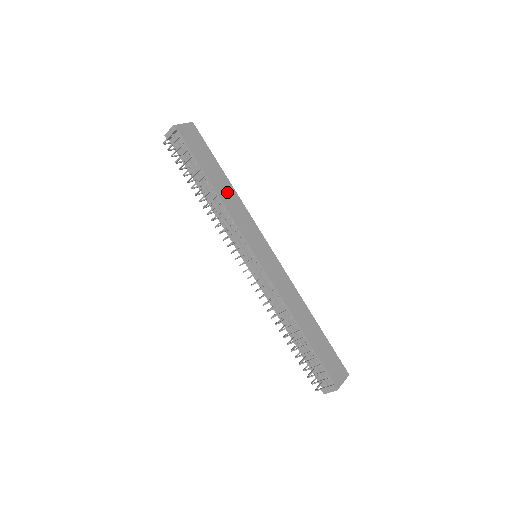
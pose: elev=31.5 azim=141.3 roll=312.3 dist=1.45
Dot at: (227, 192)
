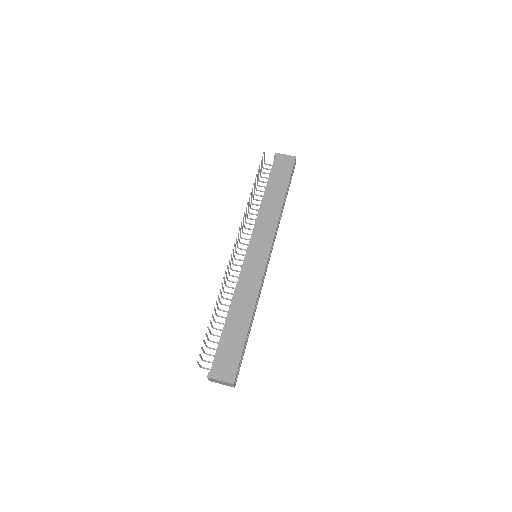
Dot at: (273, 205)
